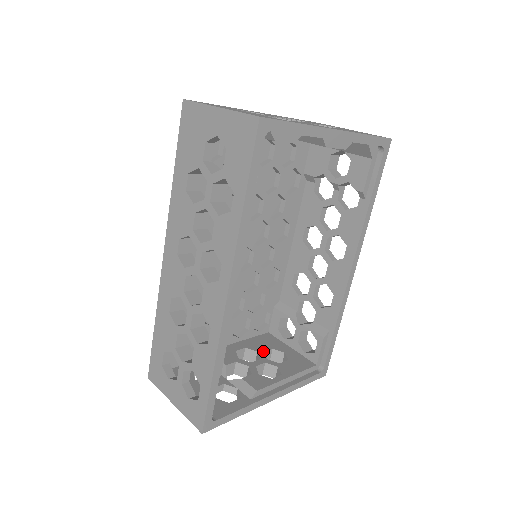
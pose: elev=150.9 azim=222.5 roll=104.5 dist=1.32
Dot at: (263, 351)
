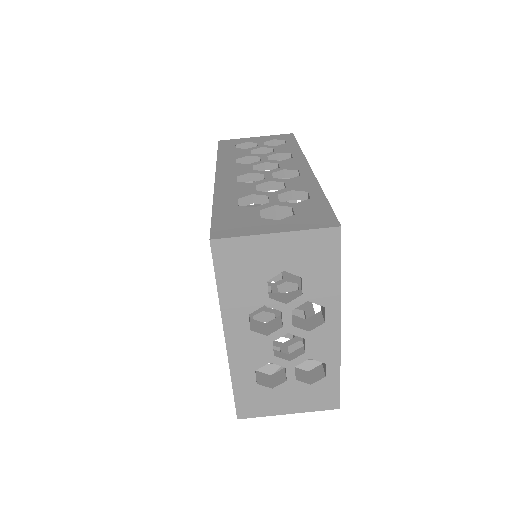
Dot at: occluded
